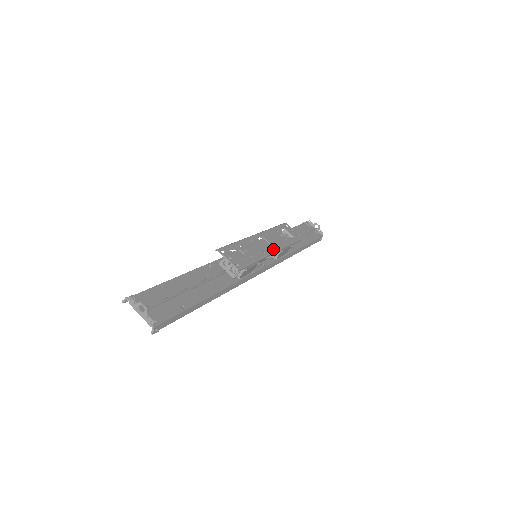
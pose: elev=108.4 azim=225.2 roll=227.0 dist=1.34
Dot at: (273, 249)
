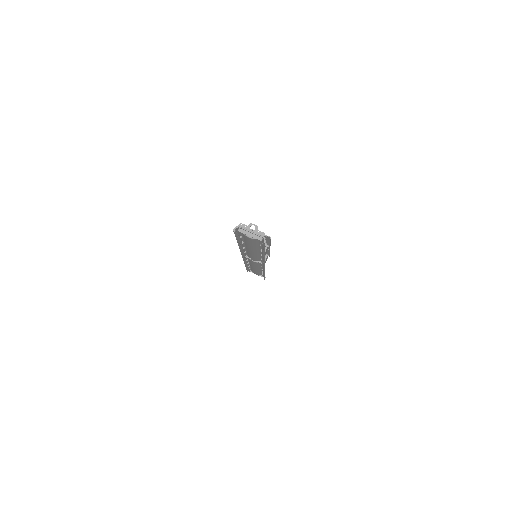
Dot at: occluded
